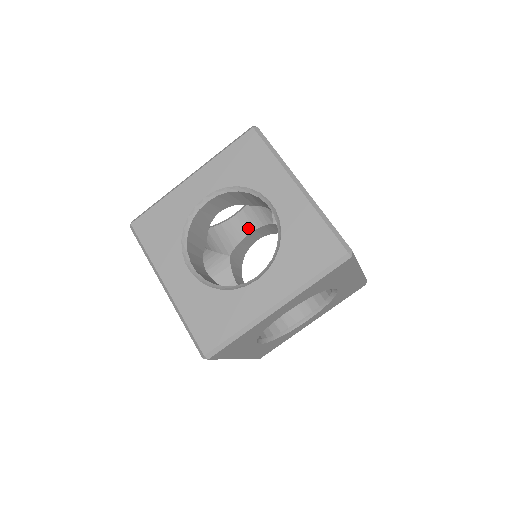
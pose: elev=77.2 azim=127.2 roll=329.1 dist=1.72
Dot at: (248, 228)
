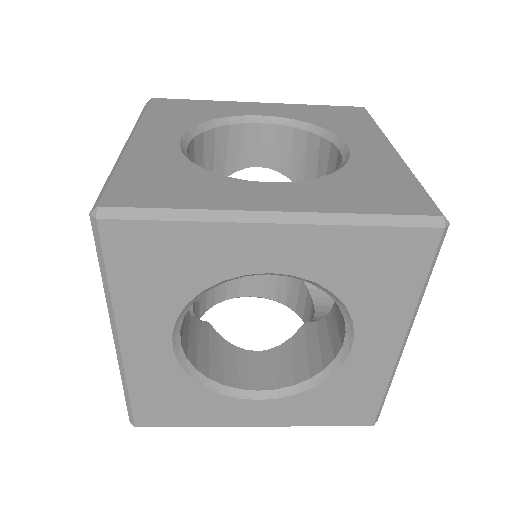
Dot at: (264, 158)
